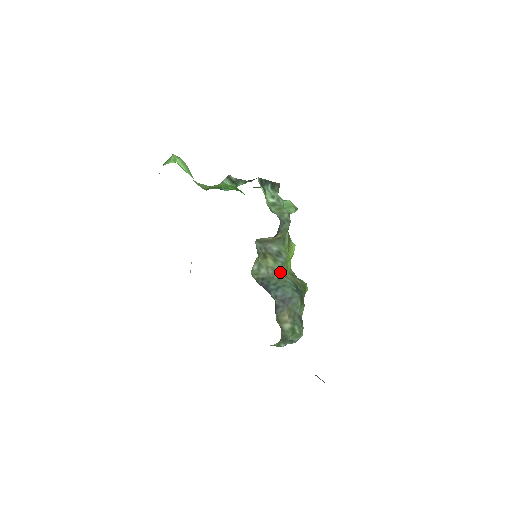
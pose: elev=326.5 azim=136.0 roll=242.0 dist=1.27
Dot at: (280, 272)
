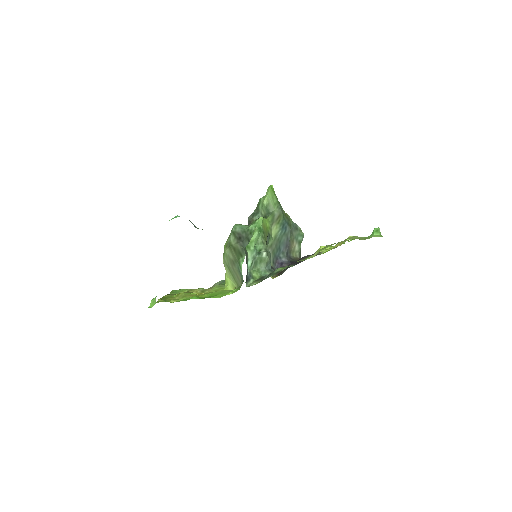
Dot at: (273, 242)
